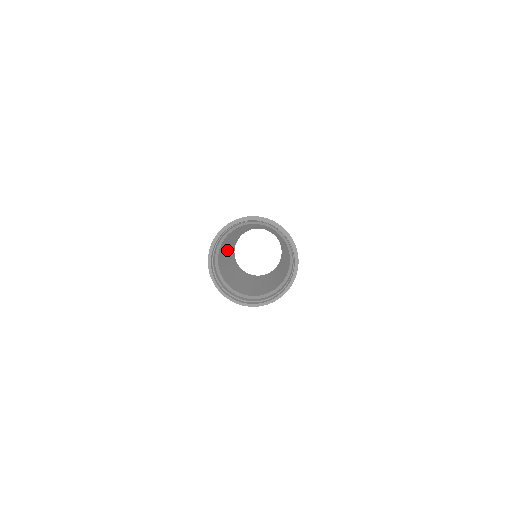
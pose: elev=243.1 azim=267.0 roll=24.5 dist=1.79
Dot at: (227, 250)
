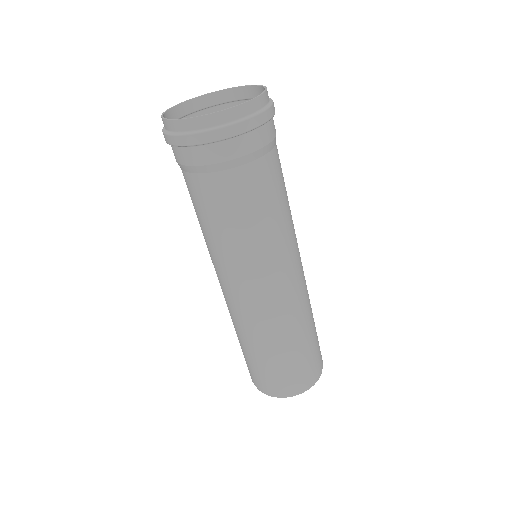
Dot at: occluded
